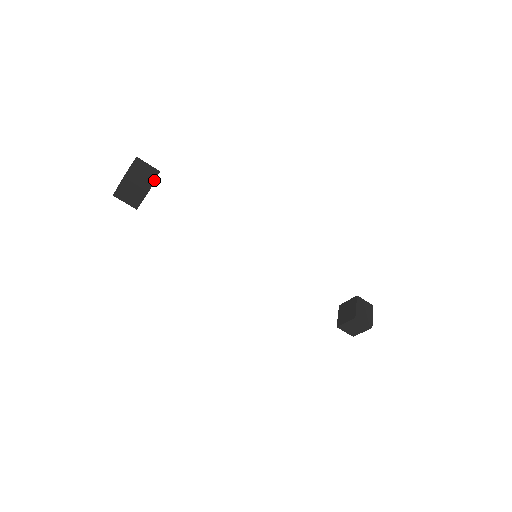
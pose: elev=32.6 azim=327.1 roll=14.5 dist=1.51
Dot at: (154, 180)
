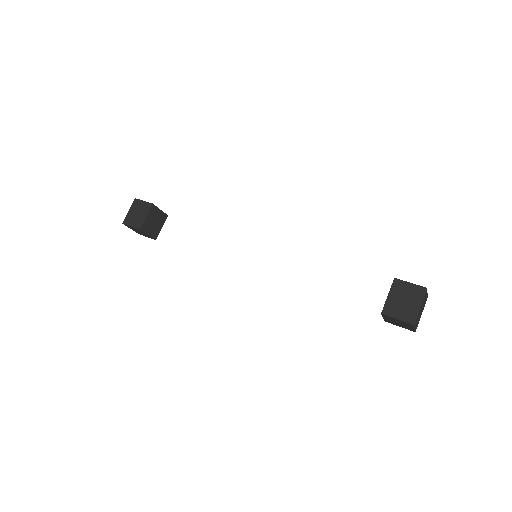
Dot at: (146, 215)
